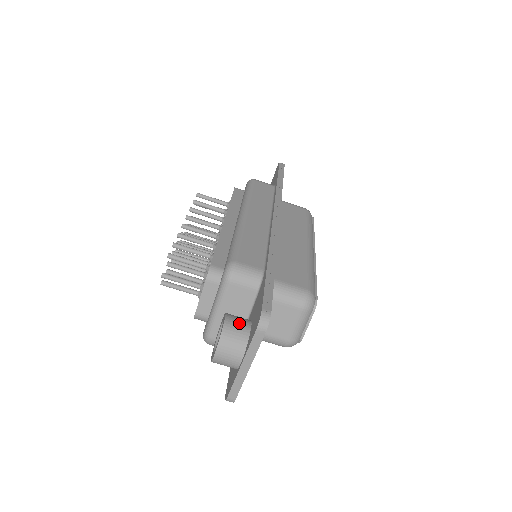
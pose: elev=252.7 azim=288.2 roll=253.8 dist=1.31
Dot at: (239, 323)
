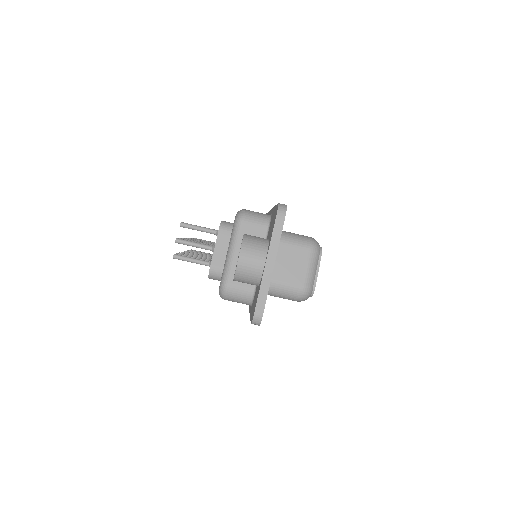
Dot at: (257, 237)
